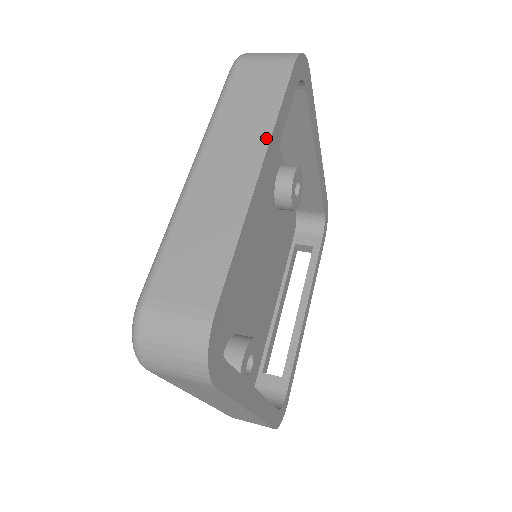
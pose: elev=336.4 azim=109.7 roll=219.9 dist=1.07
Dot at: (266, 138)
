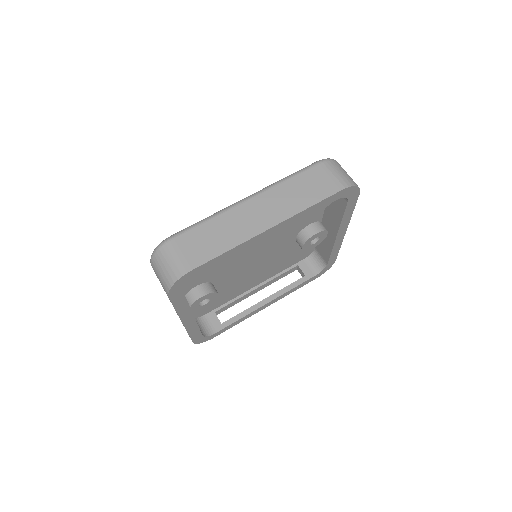
Dot at: (289, 216)
